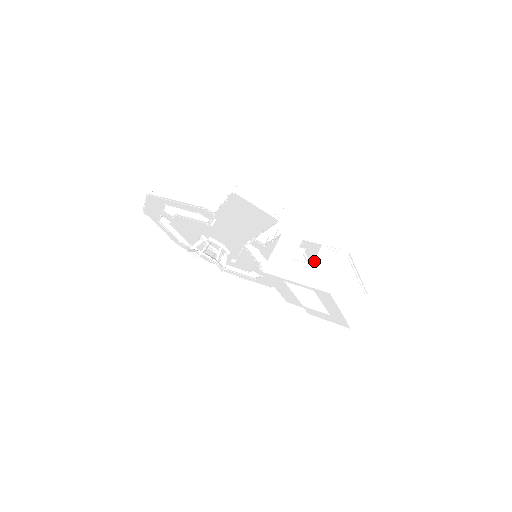
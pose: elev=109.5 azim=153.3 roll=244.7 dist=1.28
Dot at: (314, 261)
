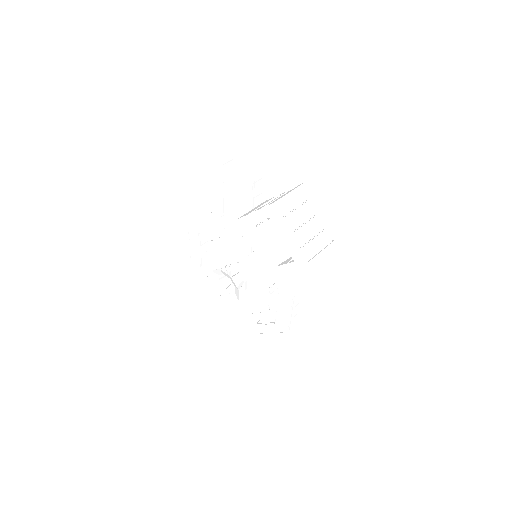
Dot at: (274, 199)
